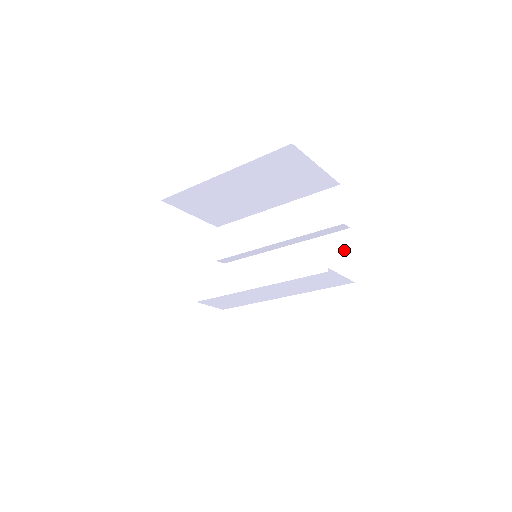
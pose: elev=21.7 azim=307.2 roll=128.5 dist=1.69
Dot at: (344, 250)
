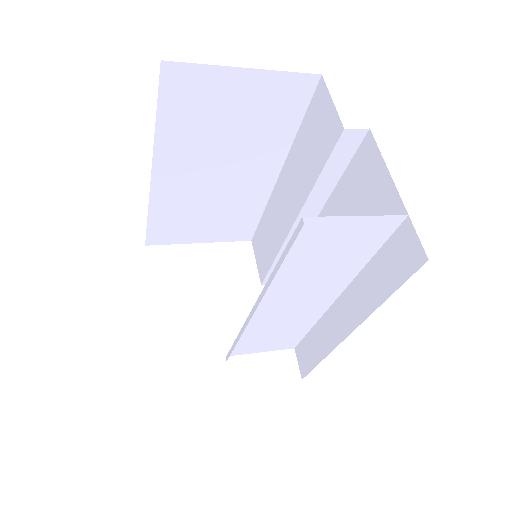
Dot at: (375, 171)
